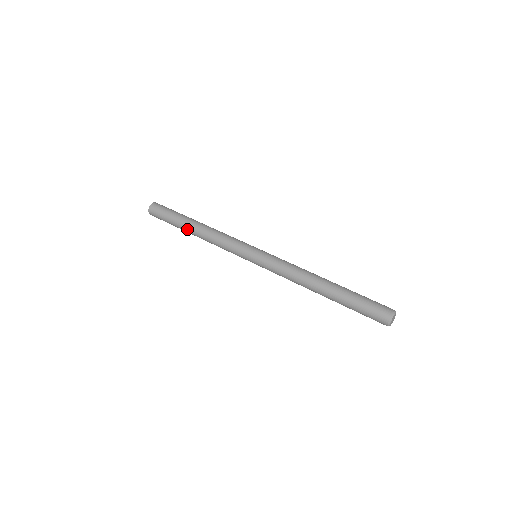
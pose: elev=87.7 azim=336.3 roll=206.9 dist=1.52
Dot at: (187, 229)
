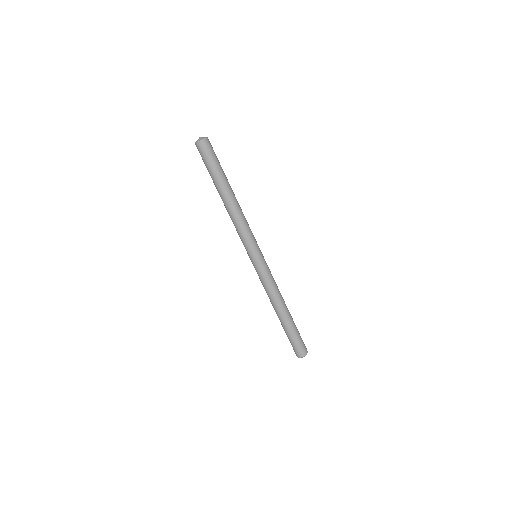
Dot at: (221, 192)
